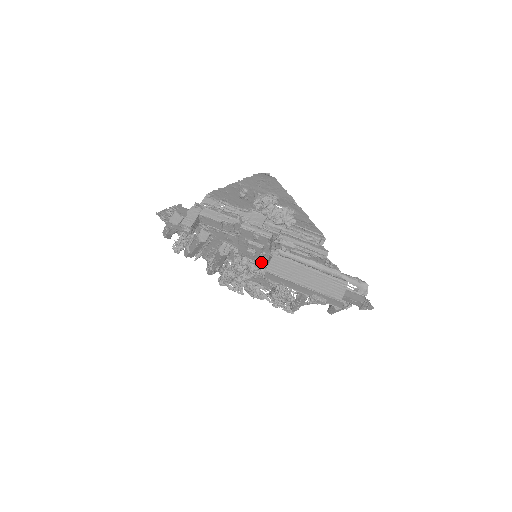
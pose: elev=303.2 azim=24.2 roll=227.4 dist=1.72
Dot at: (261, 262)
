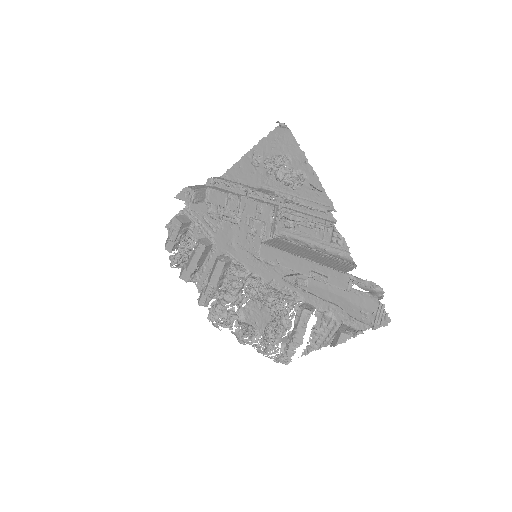
Dot at: occluded
